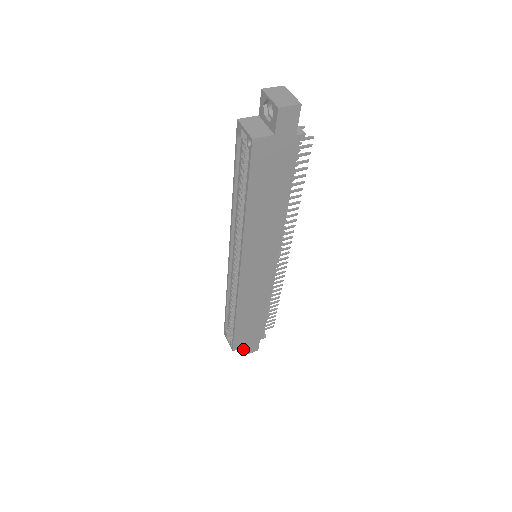
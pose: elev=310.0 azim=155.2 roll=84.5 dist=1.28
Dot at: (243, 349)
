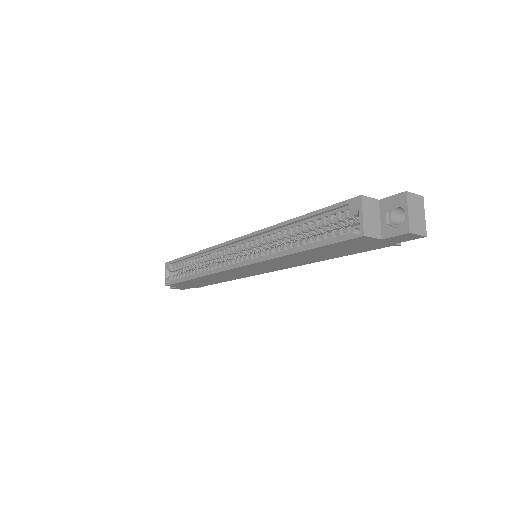
Dot at: occluded
